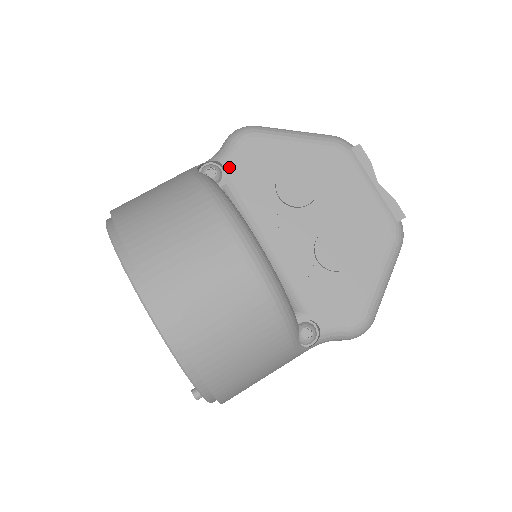
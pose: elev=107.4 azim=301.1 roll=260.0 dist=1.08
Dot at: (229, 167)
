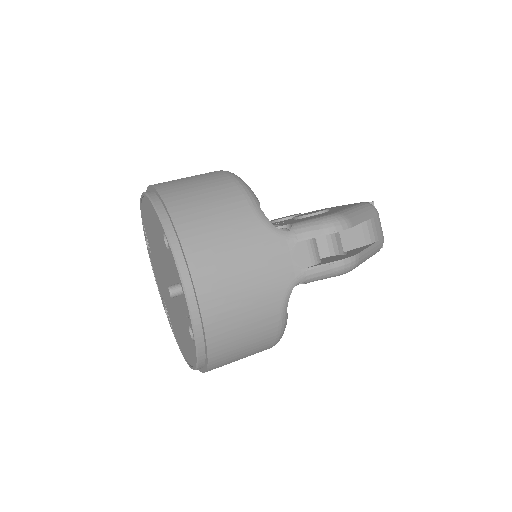
Dot at: occluded
